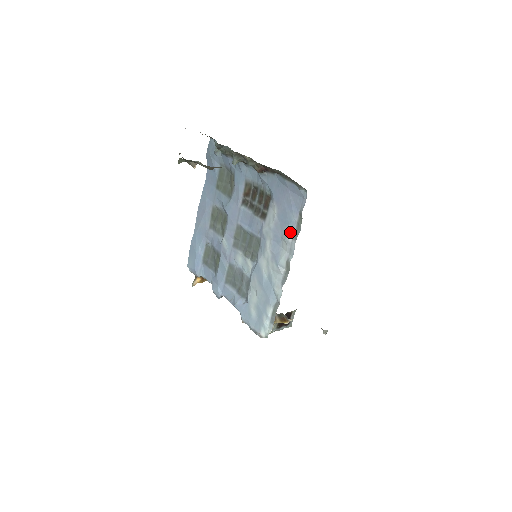
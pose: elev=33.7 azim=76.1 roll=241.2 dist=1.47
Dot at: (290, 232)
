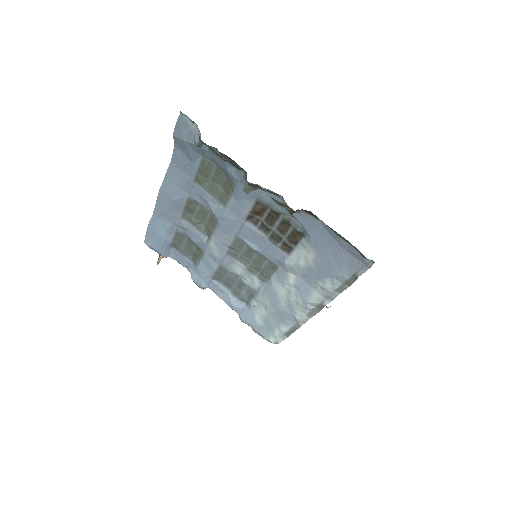
Dot at: (333, 286)
